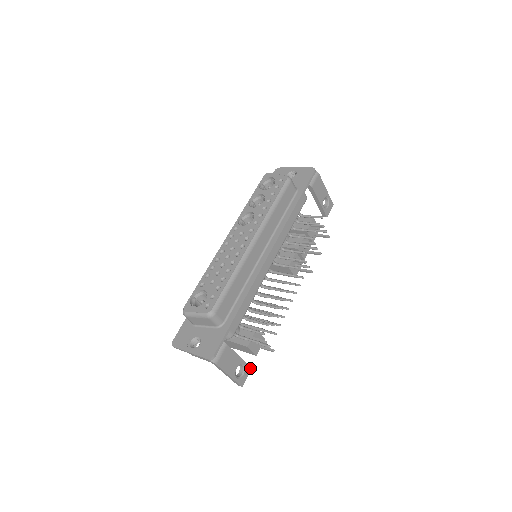
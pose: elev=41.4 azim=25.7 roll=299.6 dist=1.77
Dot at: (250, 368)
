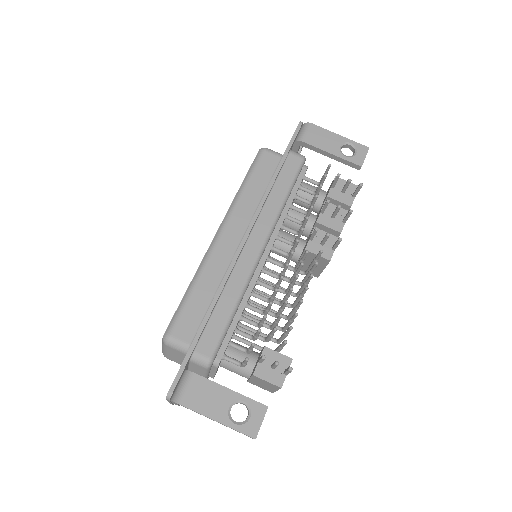
Dot at: (264, 406)
